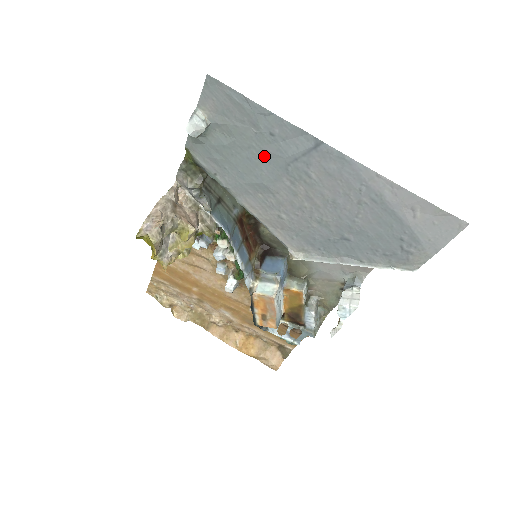
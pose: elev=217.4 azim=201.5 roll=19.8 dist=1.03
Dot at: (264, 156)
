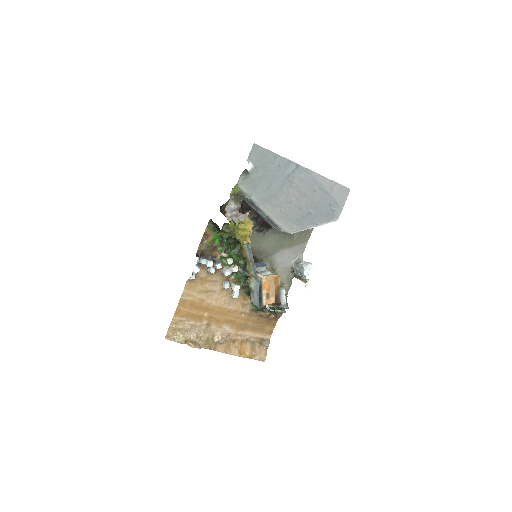
Dot at: (275, 178)
